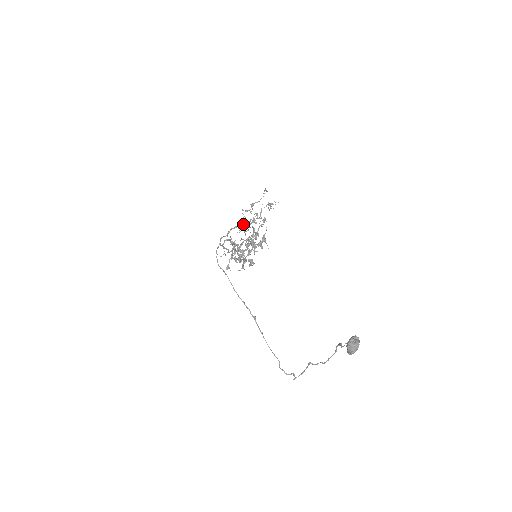
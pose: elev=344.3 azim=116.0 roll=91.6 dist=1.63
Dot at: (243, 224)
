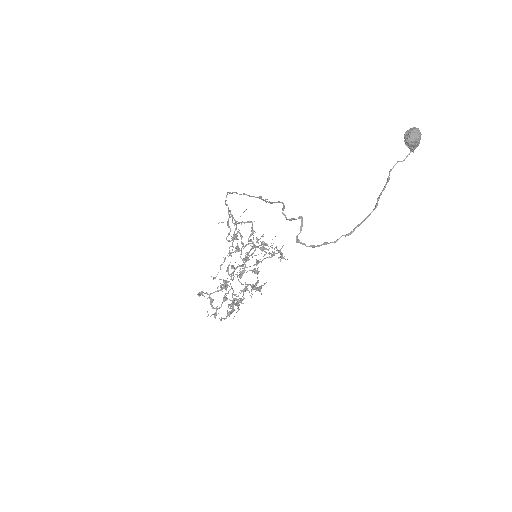
Dot at: (246, 256)
